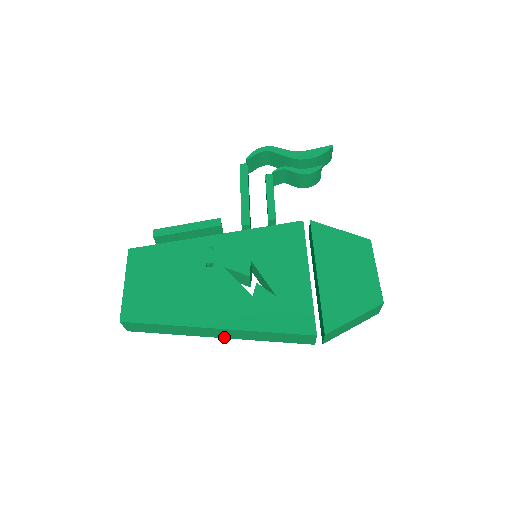
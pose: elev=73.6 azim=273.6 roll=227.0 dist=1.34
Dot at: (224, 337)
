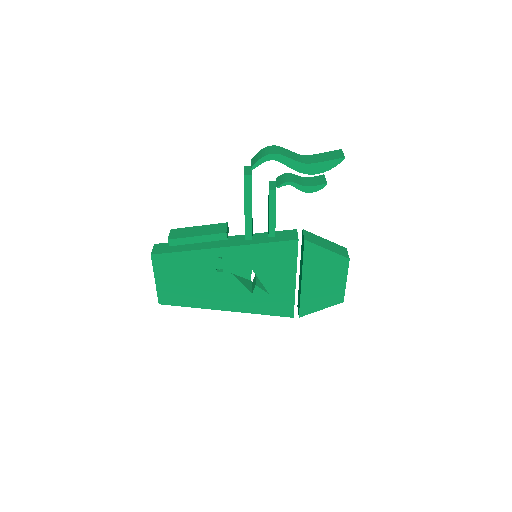
Dot at: occluded
